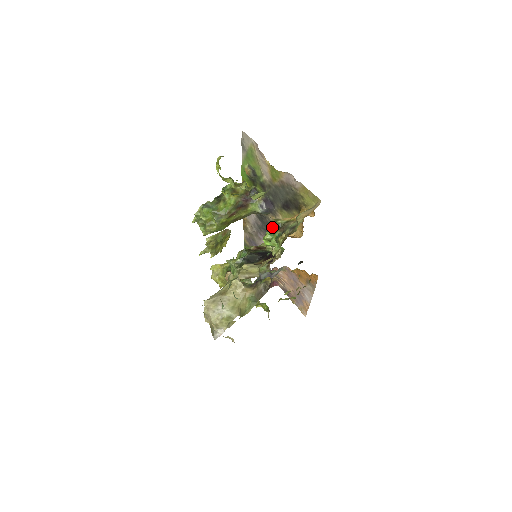
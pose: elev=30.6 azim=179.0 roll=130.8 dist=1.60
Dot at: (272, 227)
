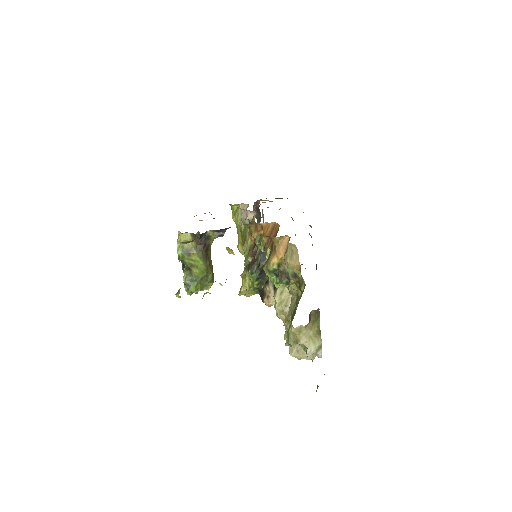
Dot at: (271, 276)
